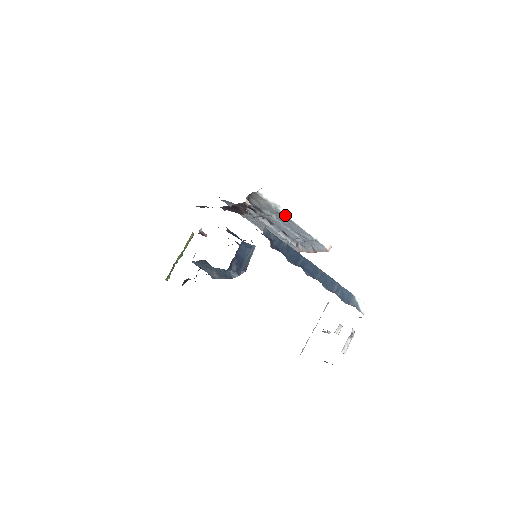
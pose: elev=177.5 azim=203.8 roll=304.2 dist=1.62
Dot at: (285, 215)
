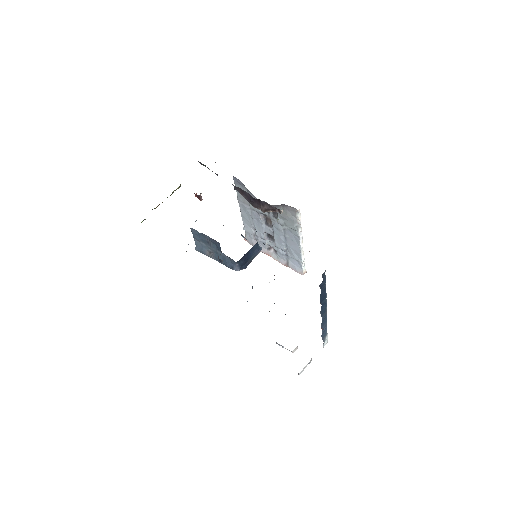
Dot at: (299, 236)
